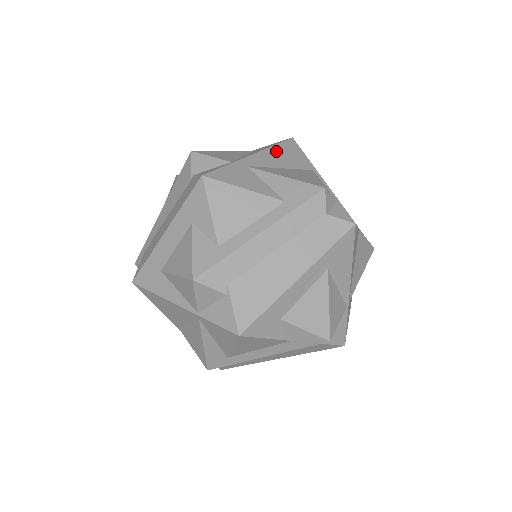
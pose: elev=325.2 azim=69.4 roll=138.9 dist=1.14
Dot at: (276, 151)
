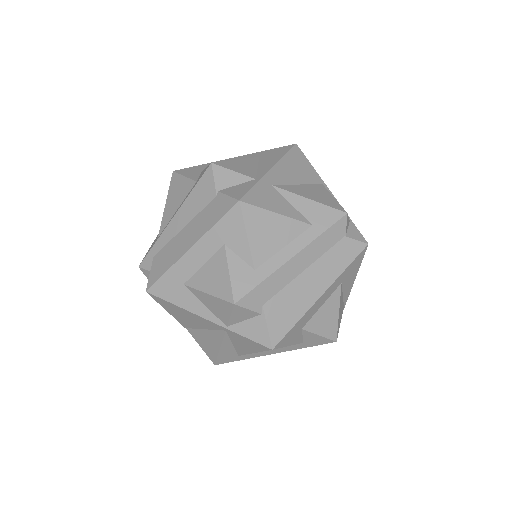
Dot at: (289, 163)
